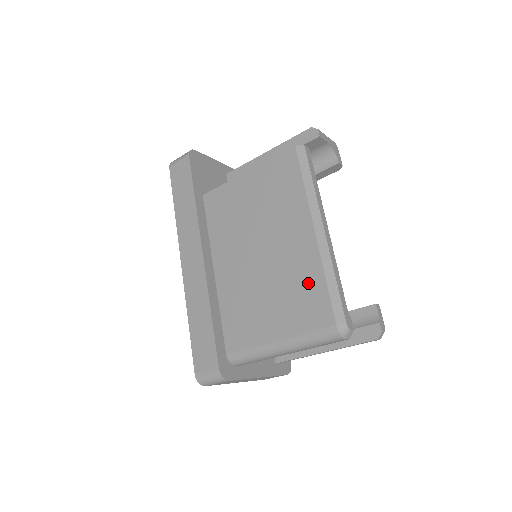
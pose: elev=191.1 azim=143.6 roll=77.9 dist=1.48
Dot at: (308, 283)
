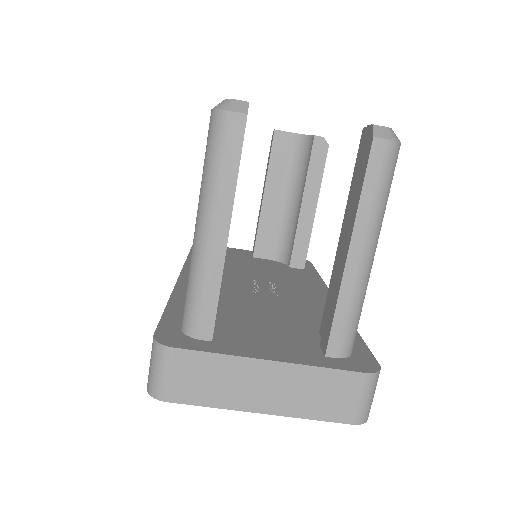
Dot at: occluded
